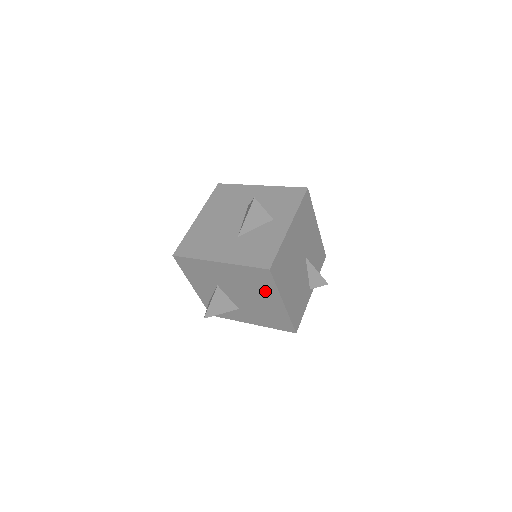
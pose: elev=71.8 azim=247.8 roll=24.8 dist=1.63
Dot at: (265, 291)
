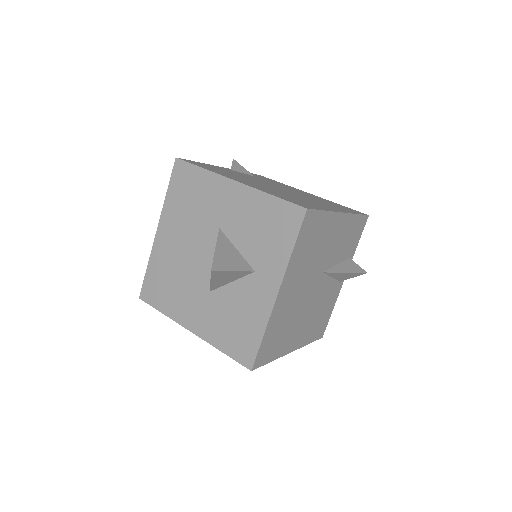
Dot at: occluded
